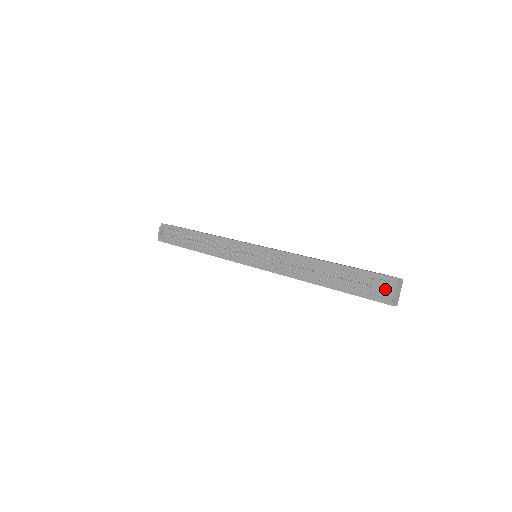
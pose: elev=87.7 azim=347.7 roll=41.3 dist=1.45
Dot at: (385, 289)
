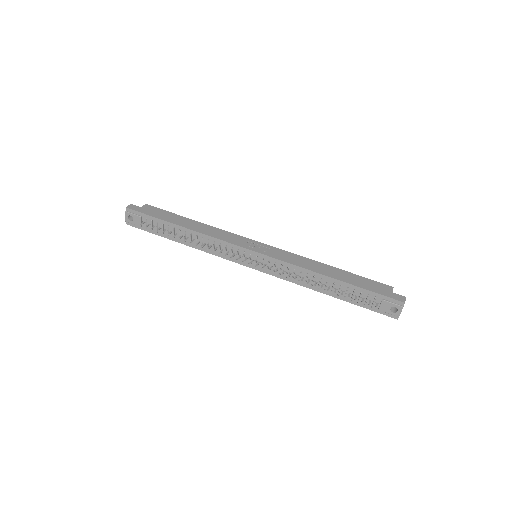
Dot at: occluded
